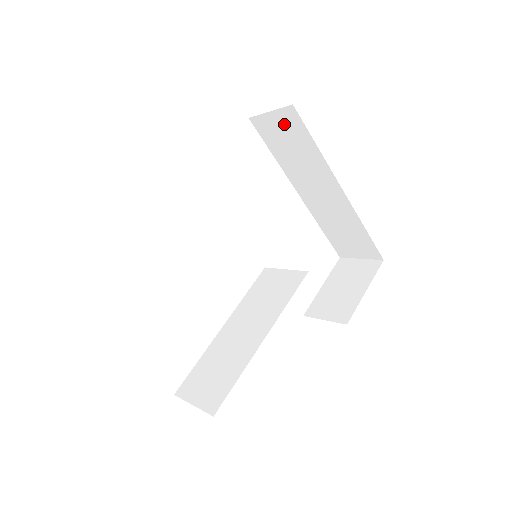
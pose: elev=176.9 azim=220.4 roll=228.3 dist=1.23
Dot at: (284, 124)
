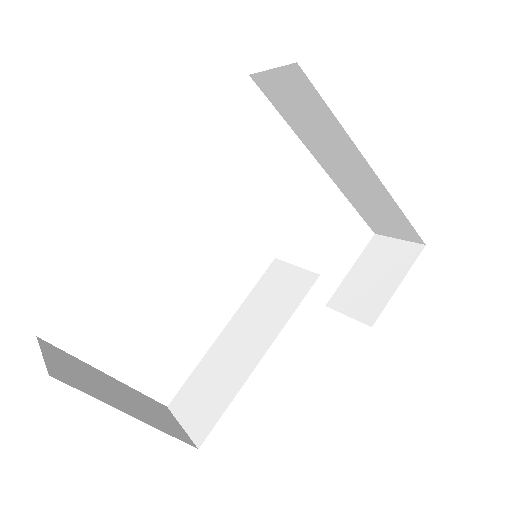
Dot at: (291, 85)
